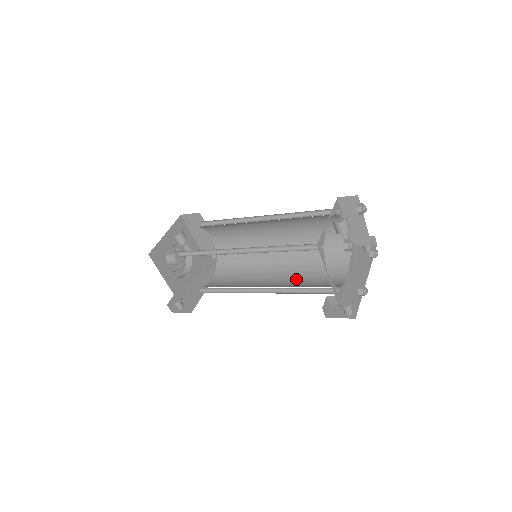
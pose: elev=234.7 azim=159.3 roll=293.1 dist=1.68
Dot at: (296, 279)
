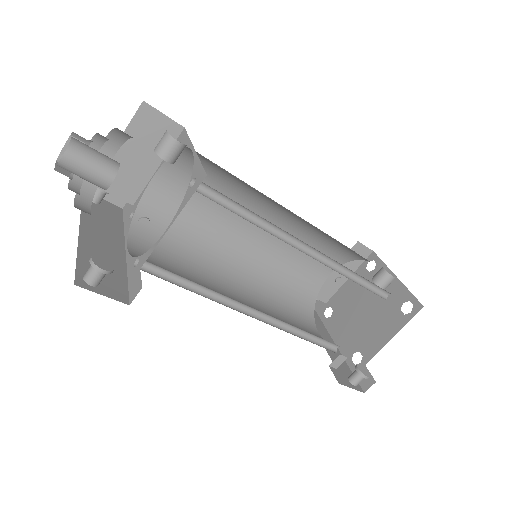
Dot at: (269, 311)
